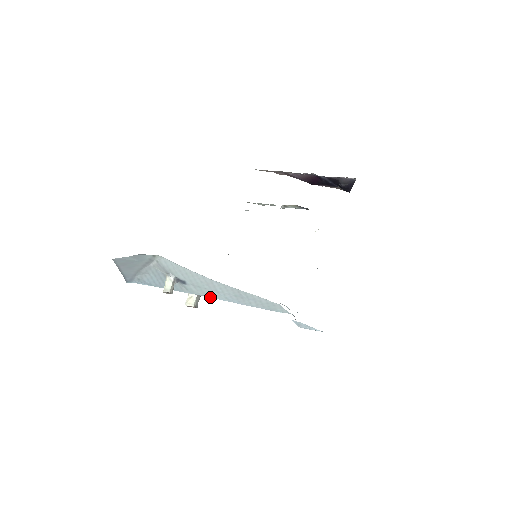
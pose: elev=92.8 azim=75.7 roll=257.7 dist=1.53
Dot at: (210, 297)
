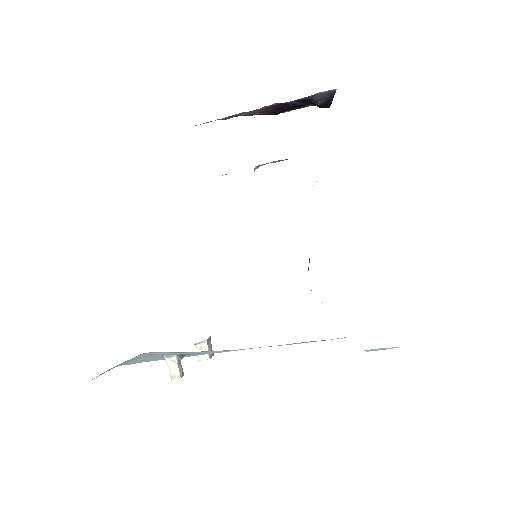
Dot at: occluded
